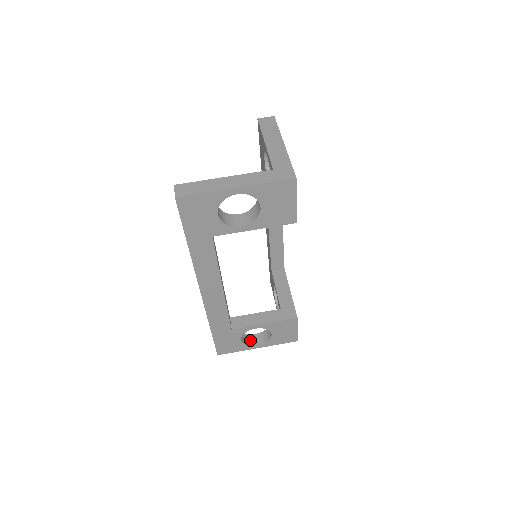
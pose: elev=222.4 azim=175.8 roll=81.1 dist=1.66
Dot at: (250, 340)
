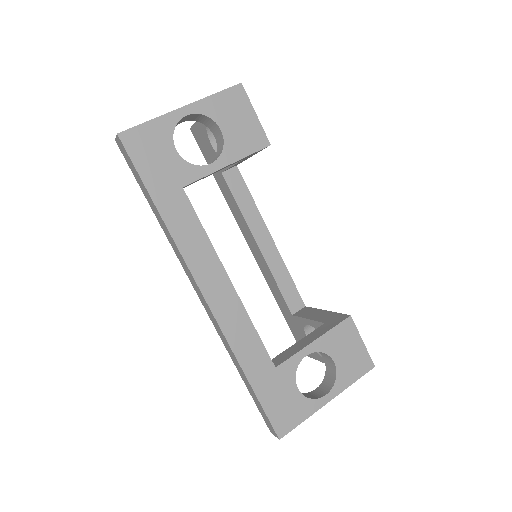
Dot at: (312, 395)
